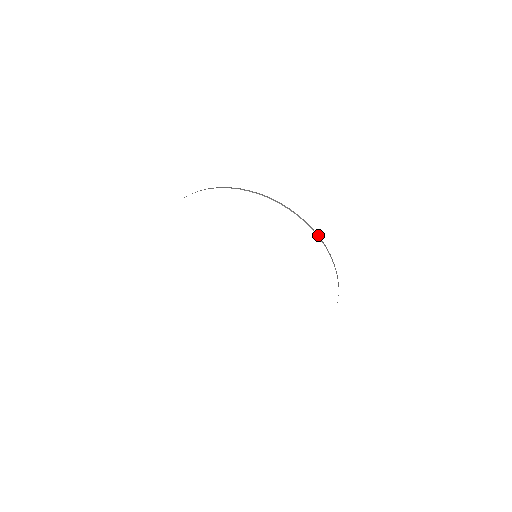
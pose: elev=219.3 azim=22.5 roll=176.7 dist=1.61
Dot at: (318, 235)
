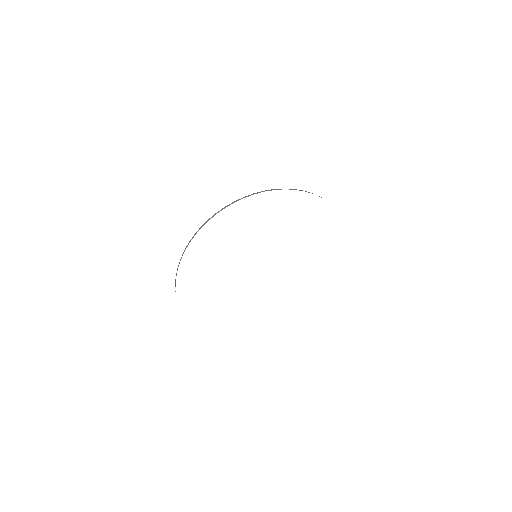
Dot at: occluded
